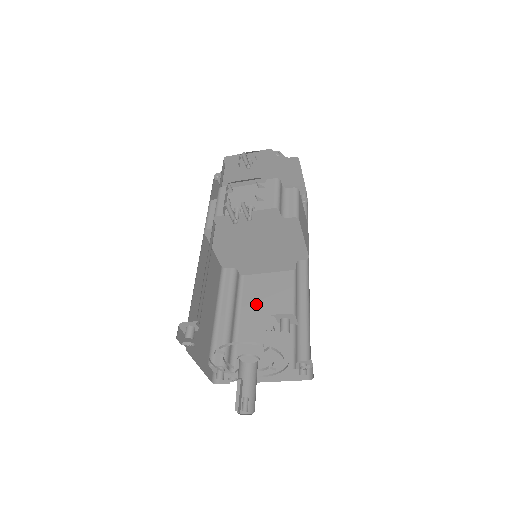
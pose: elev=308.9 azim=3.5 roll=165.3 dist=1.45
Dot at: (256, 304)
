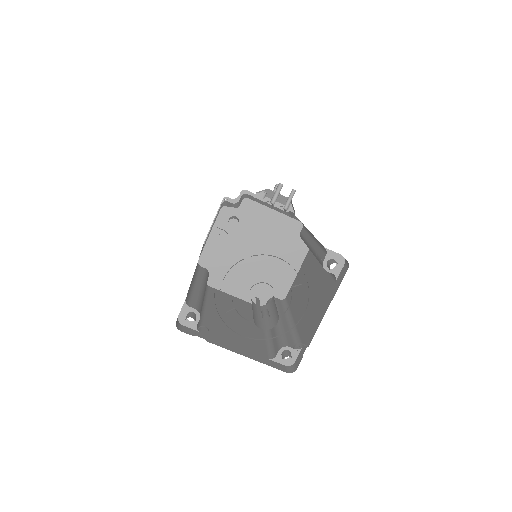
Dot at: (223, 305)
